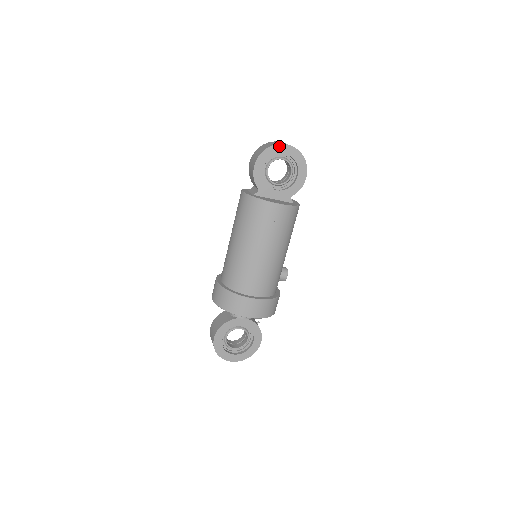
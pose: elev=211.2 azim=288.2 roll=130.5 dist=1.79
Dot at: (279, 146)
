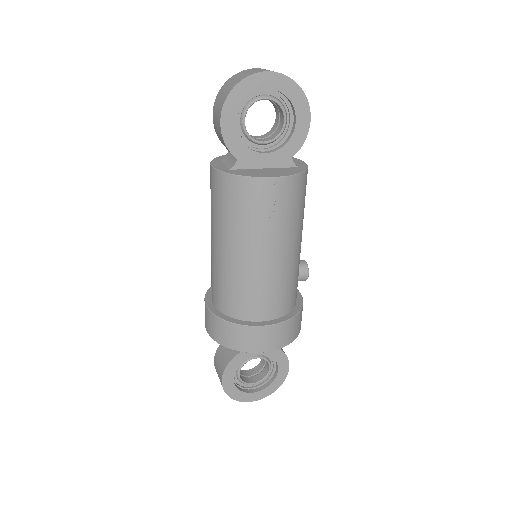
Dot at: (255, 77)
